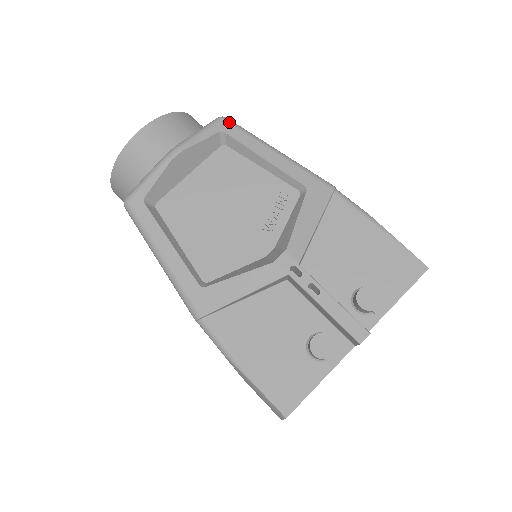
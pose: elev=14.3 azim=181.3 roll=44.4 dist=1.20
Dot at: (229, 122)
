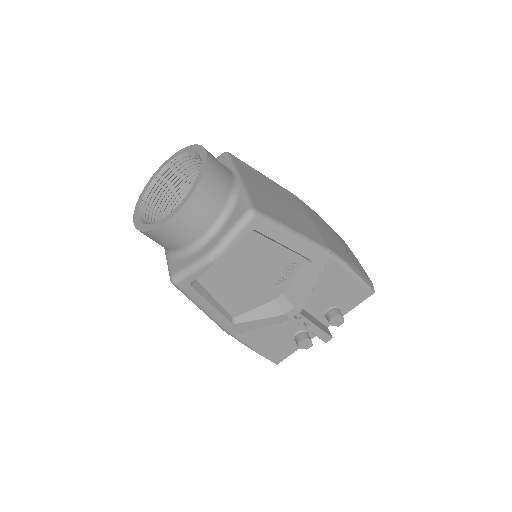
Dot at: (259, 219)
